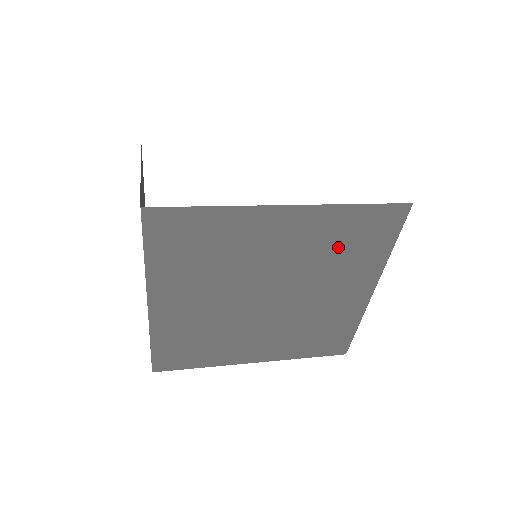
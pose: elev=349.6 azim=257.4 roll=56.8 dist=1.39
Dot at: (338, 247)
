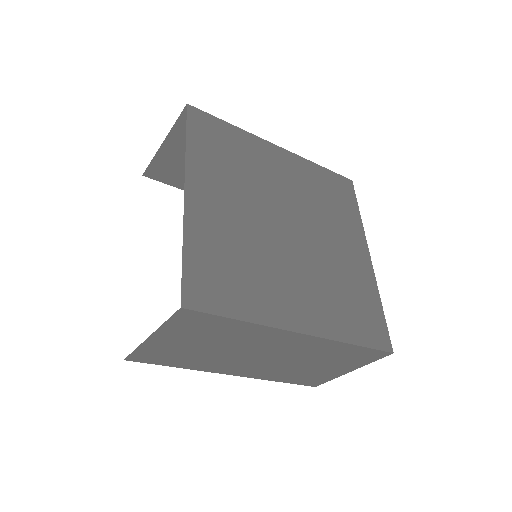
Dot at: (324, 196)
